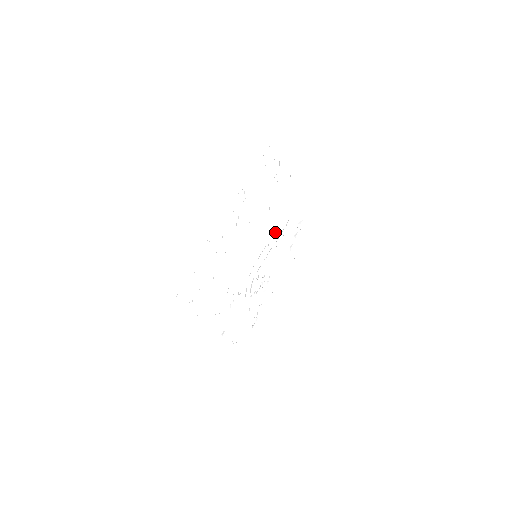
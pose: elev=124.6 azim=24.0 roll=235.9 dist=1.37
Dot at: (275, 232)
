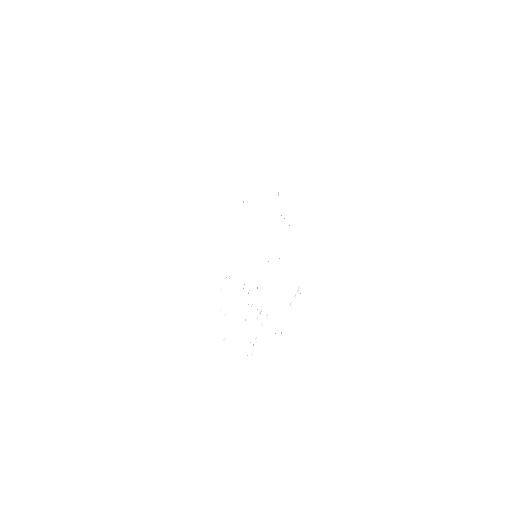
Dot at: occluded
